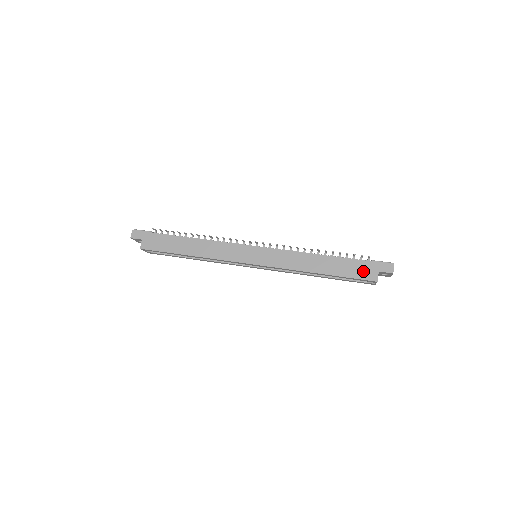
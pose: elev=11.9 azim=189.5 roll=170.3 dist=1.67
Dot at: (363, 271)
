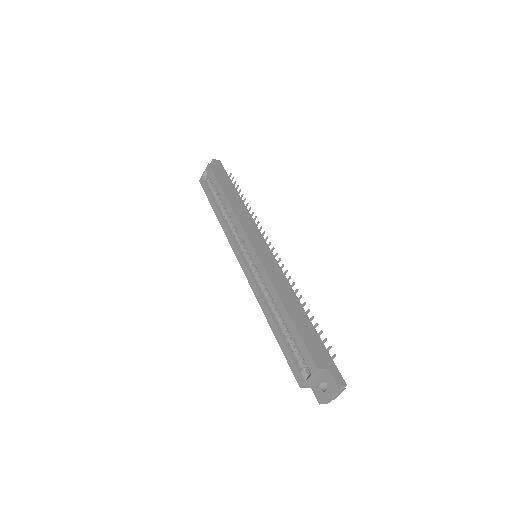
Dot at: (317, 351)
